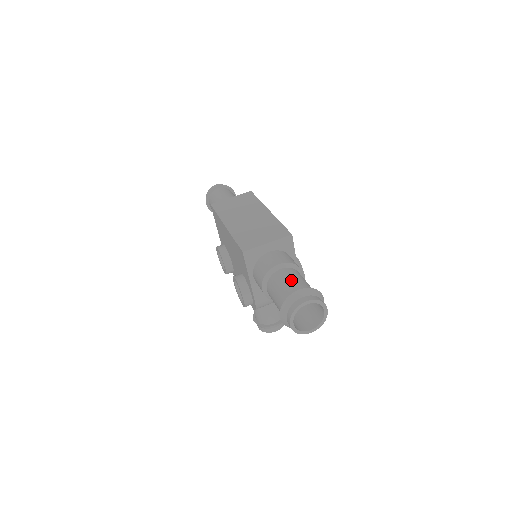
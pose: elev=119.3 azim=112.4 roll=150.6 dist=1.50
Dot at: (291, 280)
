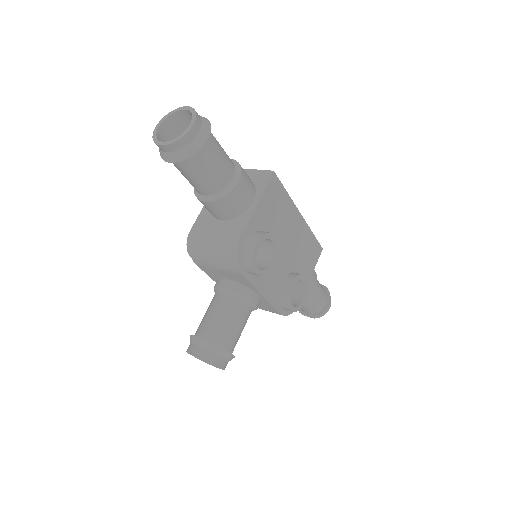
Dot at: occluded
